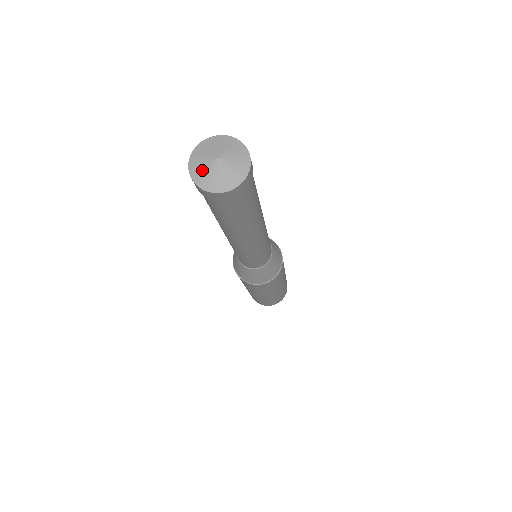
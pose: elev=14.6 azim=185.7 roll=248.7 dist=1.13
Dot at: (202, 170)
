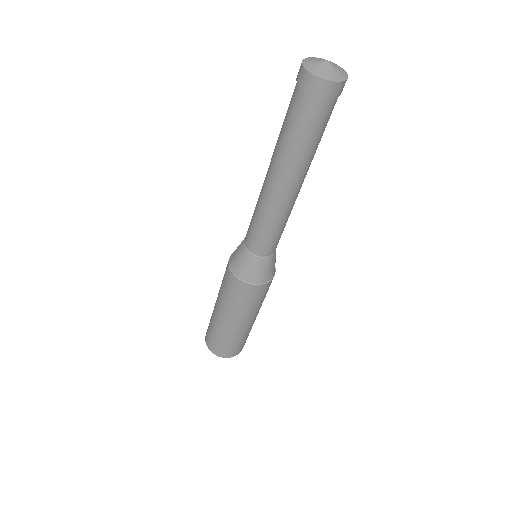
Dot at: (315, 65)
